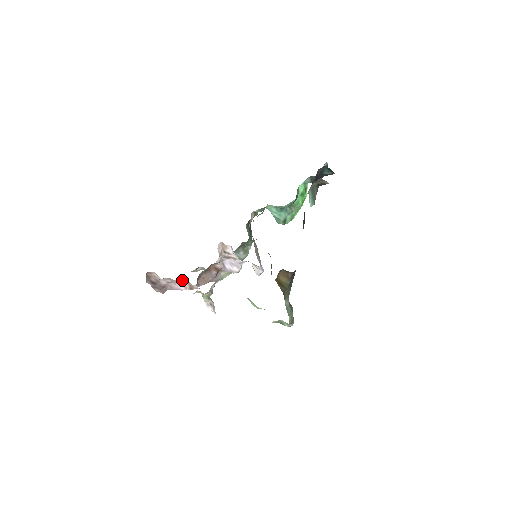
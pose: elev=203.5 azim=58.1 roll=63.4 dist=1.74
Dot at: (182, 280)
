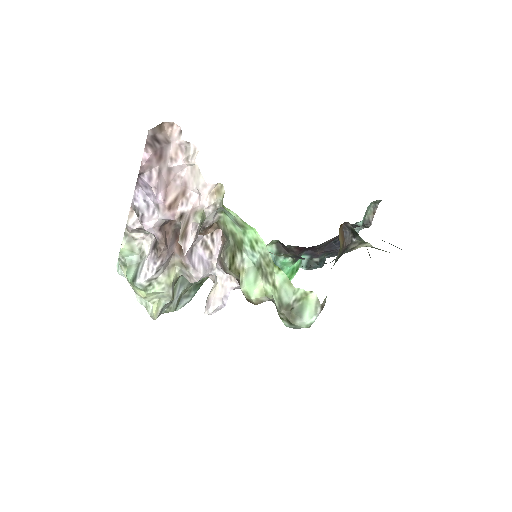
Dot at: (173, 186)
